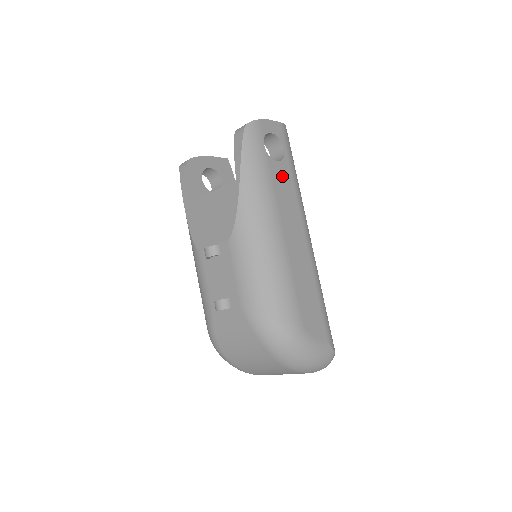
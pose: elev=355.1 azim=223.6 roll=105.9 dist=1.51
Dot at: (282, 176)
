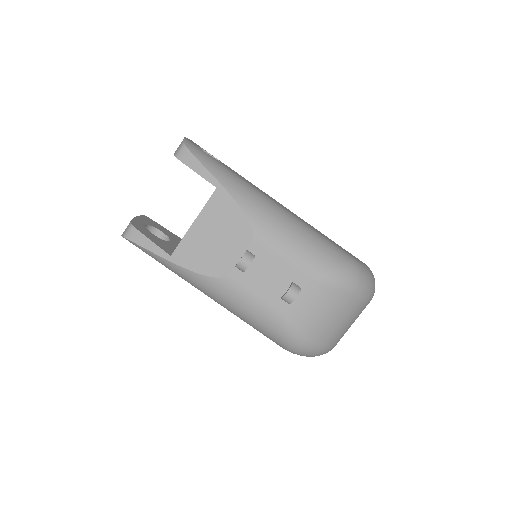
Dot at: occluded
